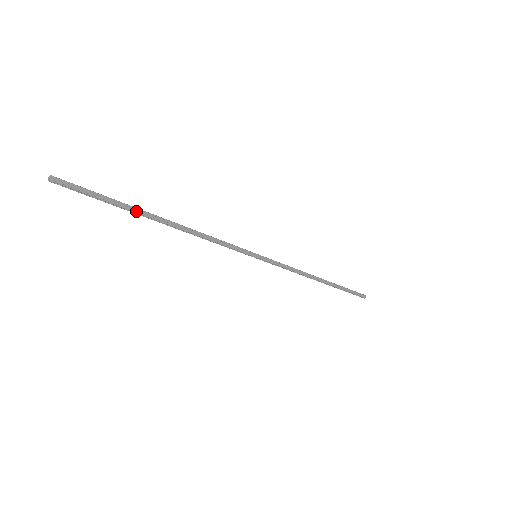
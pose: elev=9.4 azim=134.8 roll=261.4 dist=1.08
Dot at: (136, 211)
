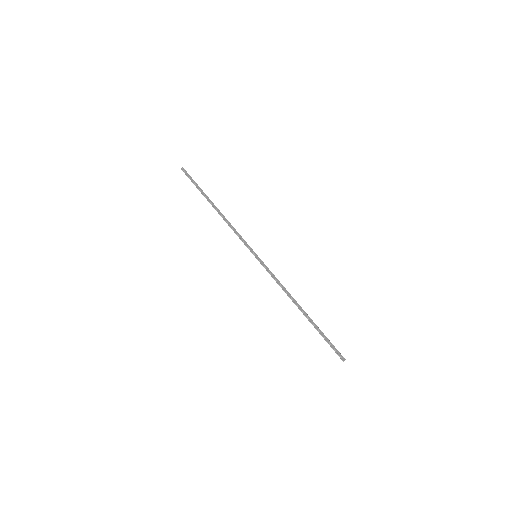
Dot at: (205, 195)
